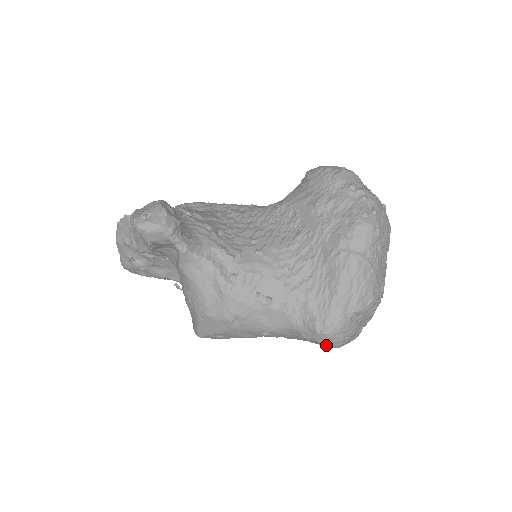
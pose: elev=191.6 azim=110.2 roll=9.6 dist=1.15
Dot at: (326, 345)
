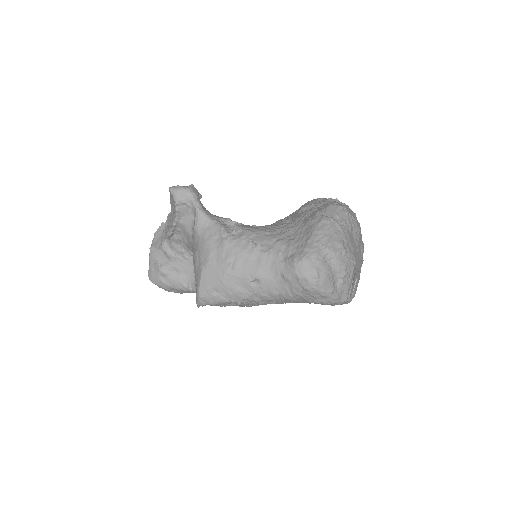
Dot at: (304, 283)
